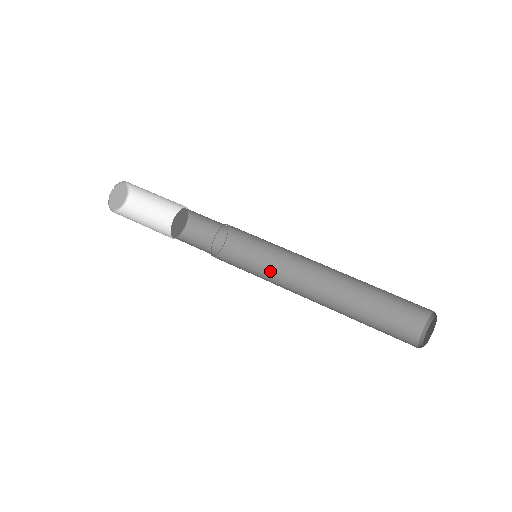
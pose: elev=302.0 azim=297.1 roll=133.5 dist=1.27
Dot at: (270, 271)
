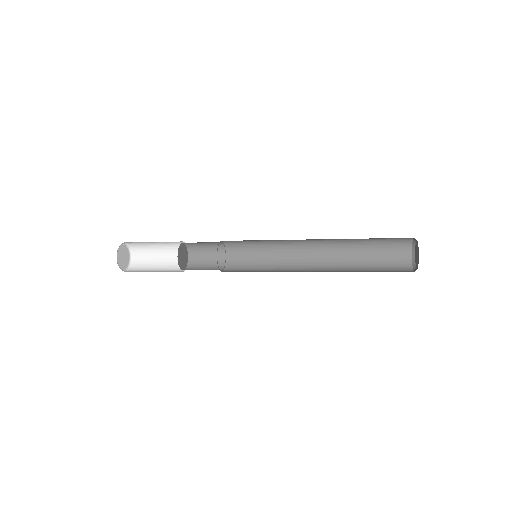
Dot at: (270, 271)
